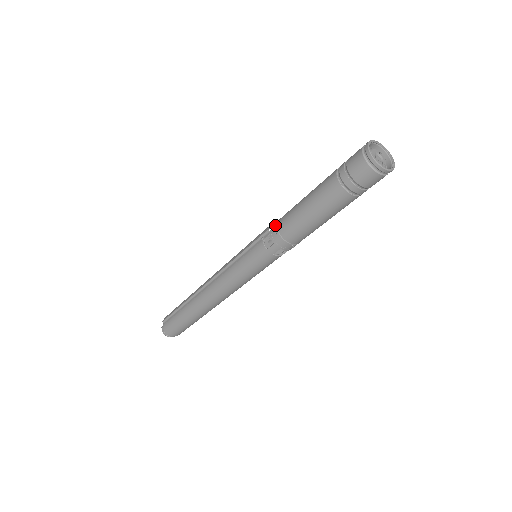
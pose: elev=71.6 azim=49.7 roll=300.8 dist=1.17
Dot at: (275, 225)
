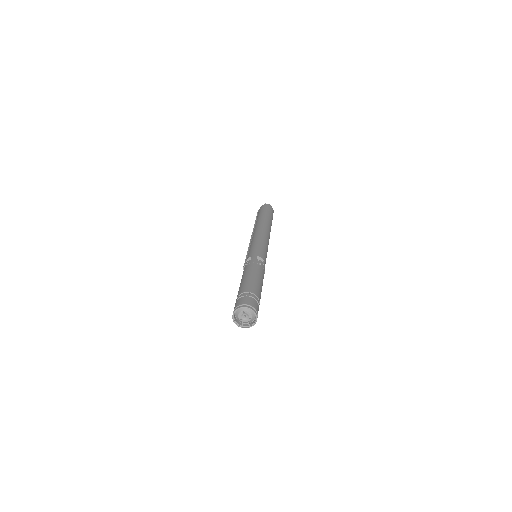
Dot at: occluded
